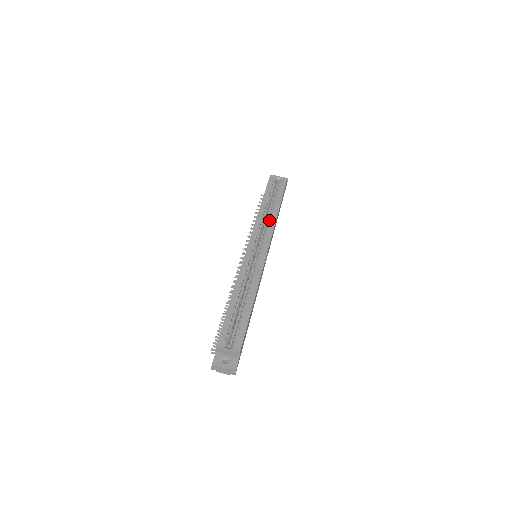
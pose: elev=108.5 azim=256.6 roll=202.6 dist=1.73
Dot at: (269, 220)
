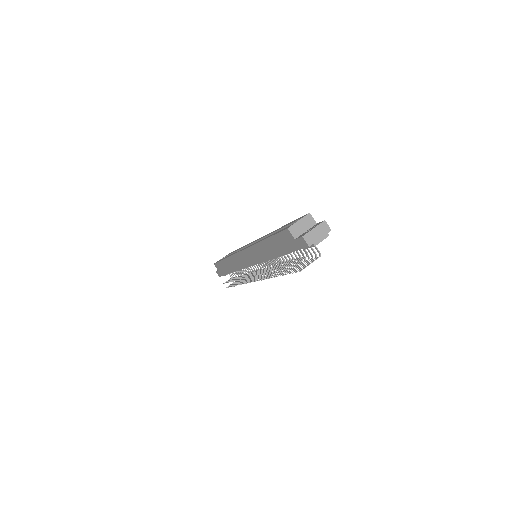
Dot at: occluded
